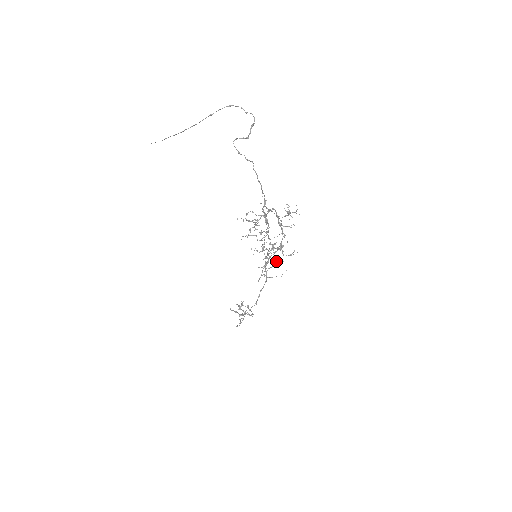
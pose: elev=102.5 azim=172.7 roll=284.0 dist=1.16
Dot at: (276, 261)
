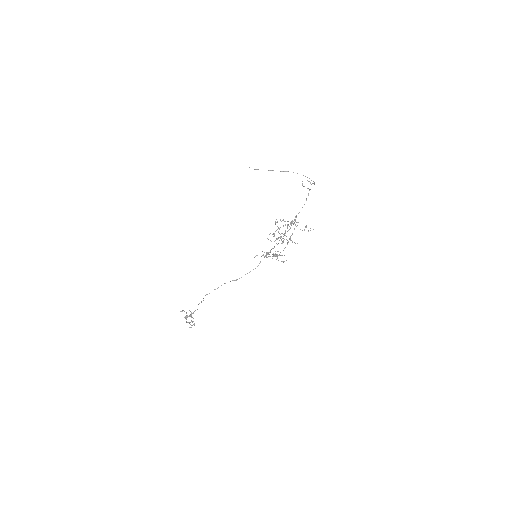
Dot at: (275, 255)
